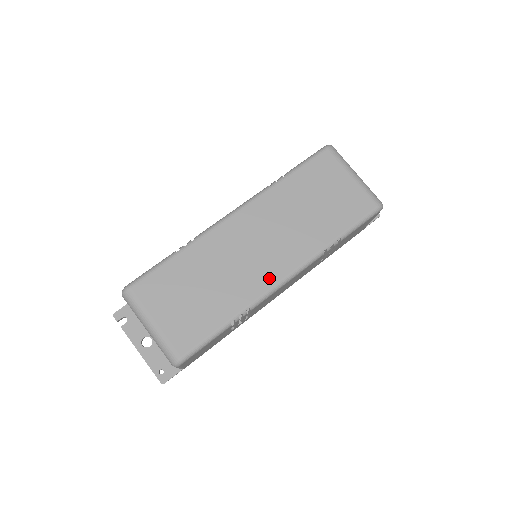
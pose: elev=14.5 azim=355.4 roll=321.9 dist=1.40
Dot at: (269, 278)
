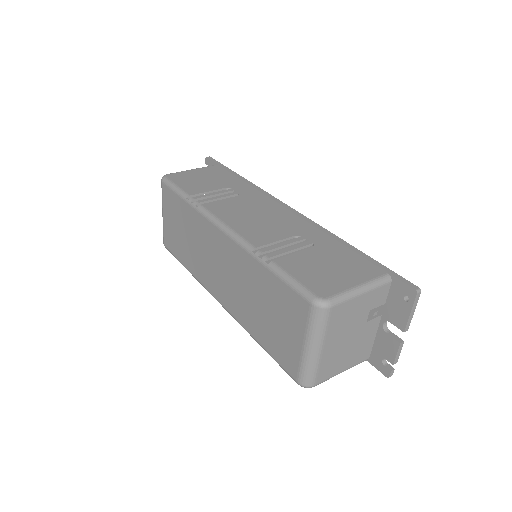
Dot at: (211, 287)
